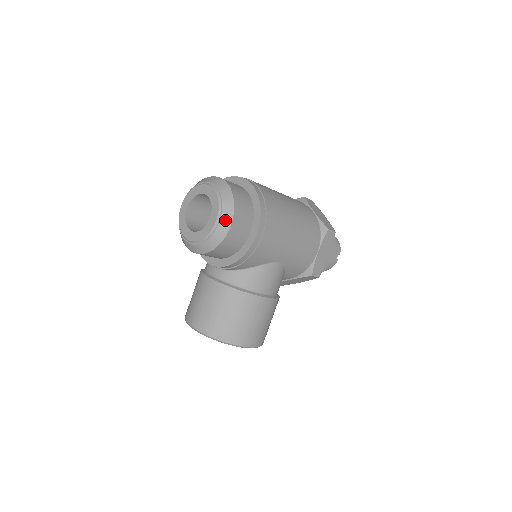
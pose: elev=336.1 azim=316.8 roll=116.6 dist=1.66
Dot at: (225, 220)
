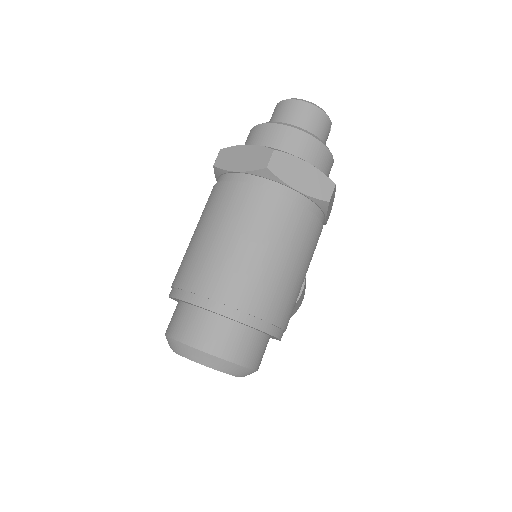
Dot at: (249, 374)
